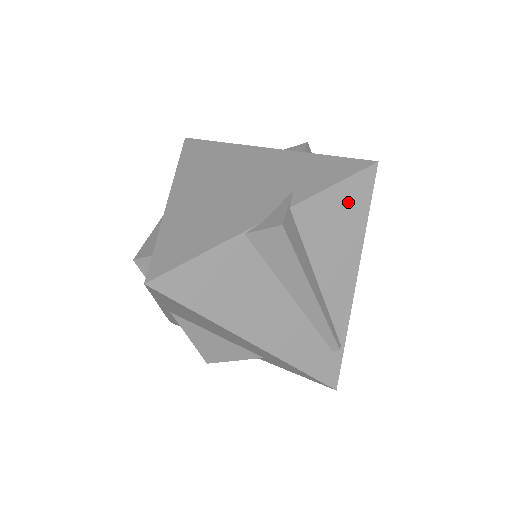
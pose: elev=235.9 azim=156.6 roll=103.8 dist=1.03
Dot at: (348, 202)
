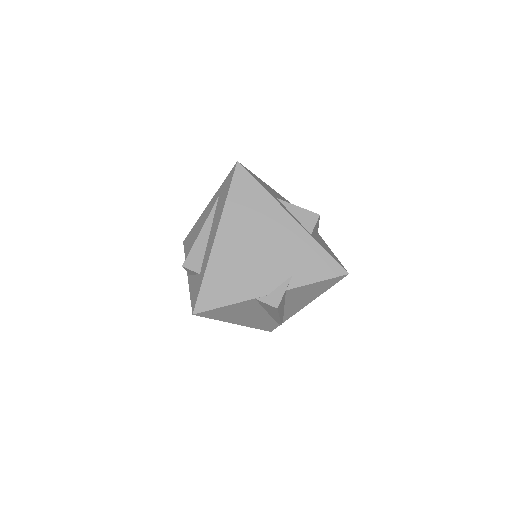
Dot at: (321, 286)
